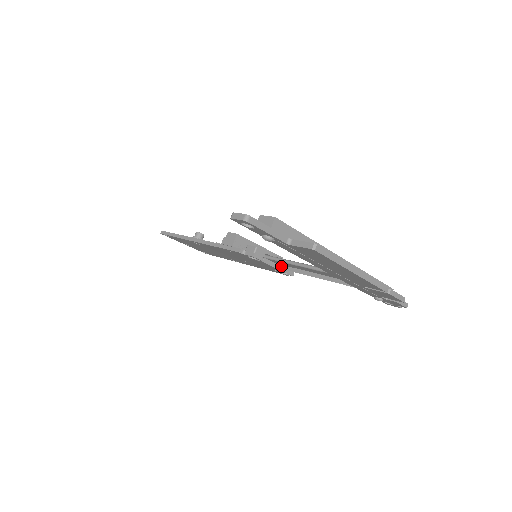
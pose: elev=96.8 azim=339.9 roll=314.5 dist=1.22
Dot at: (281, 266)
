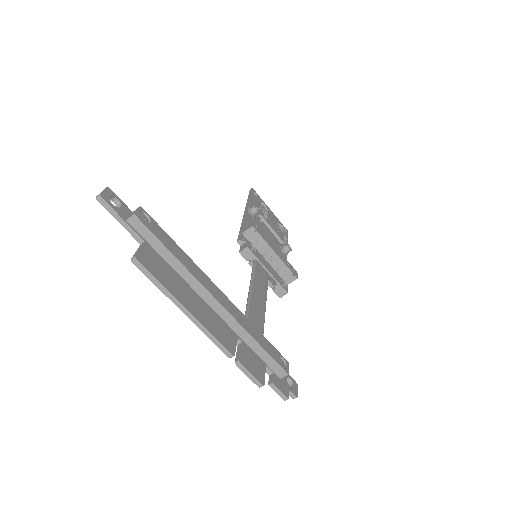
Dot at: occluded
